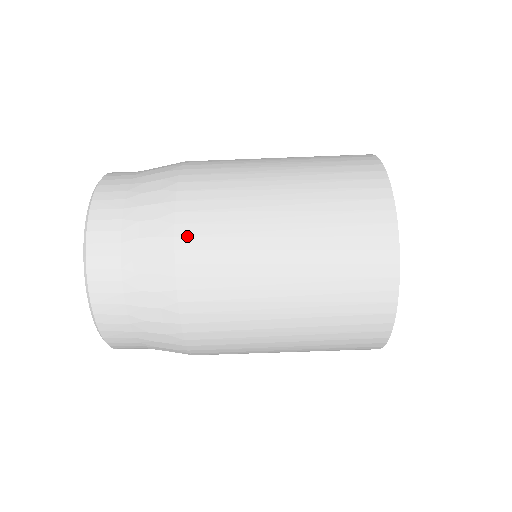
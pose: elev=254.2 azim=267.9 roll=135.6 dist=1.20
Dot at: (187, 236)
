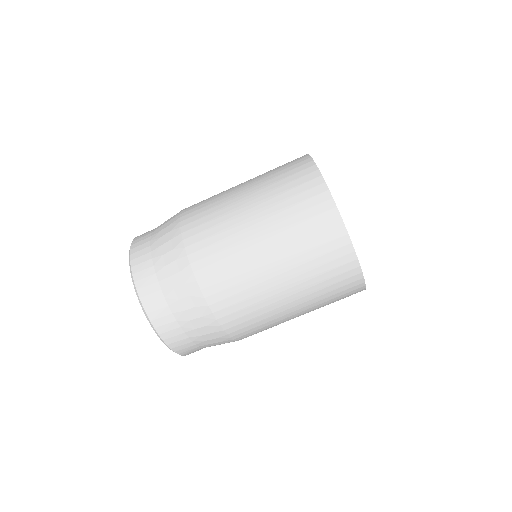
Dot at: (195, 252)
